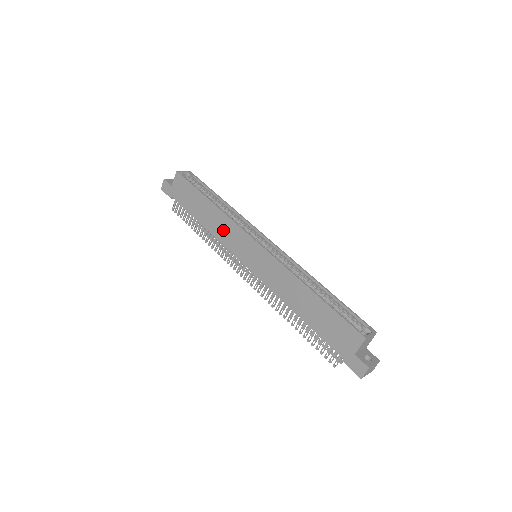
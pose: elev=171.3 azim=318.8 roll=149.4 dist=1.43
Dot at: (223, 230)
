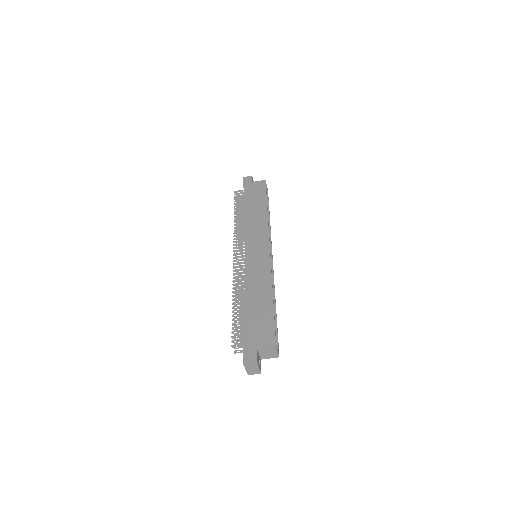
Dot at: (256, 226)
